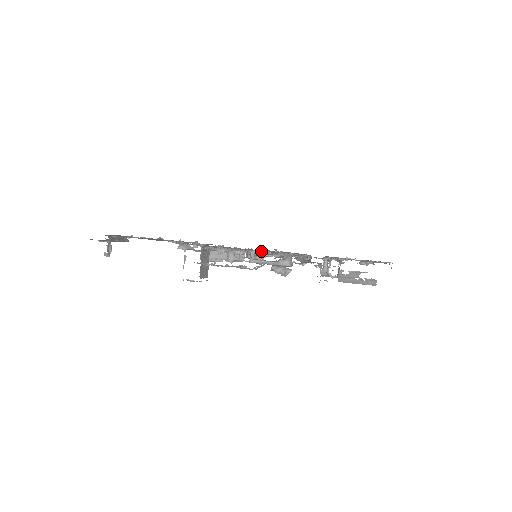
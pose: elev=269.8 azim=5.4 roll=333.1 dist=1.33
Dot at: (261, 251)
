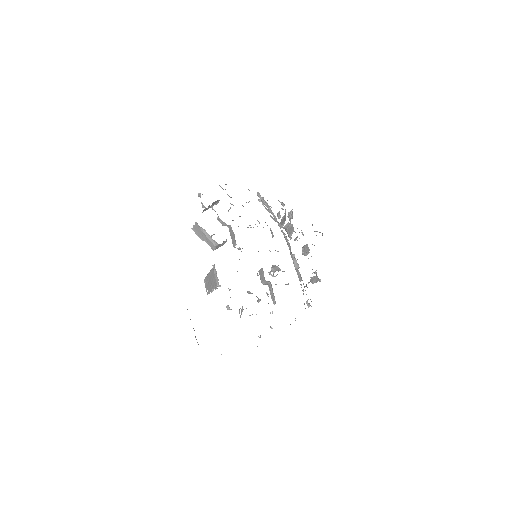
Dot at: occluded
